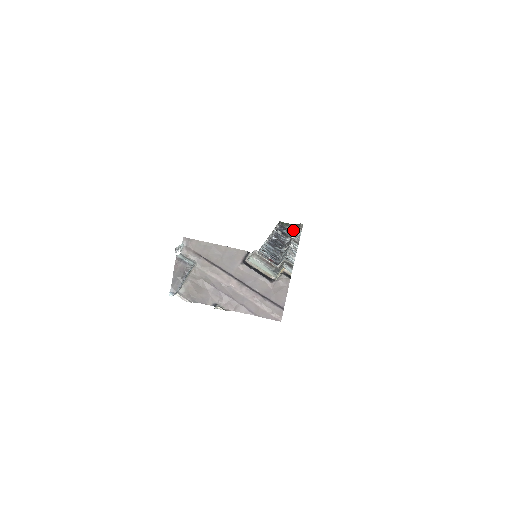
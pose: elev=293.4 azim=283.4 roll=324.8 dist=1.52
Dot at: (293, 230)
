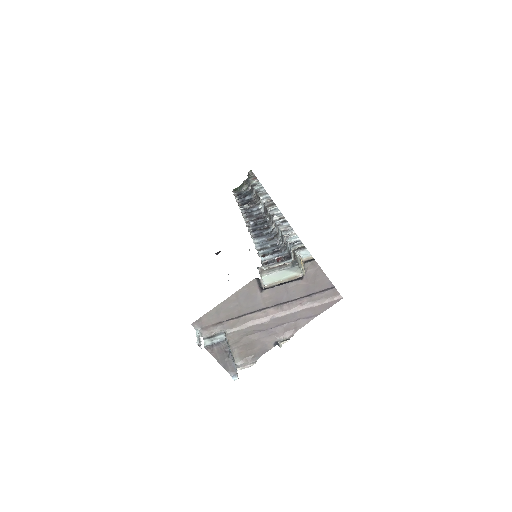
Dot at: (252, 189)
